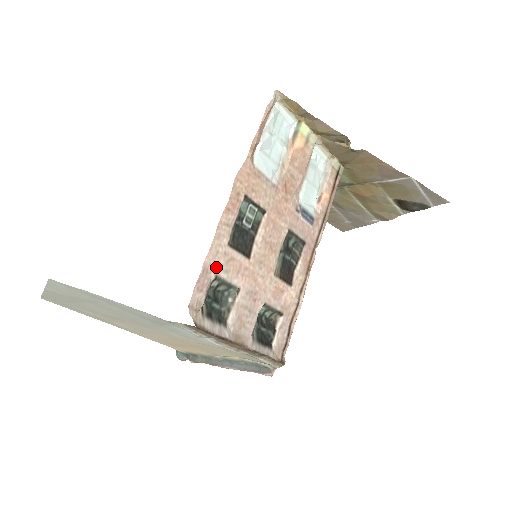
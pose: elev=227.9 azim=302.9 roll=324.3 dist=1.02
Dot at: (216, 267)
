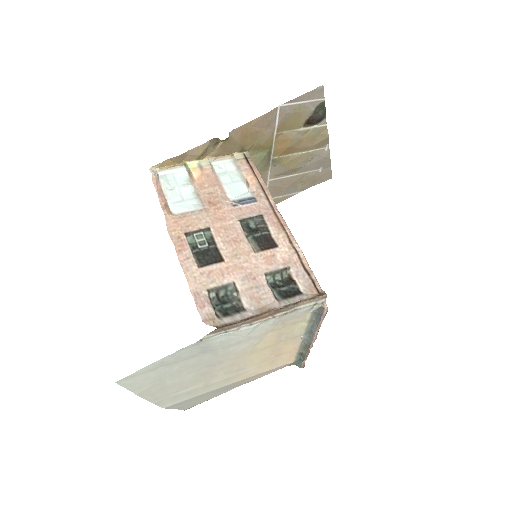
Dot at: (202, 286)
